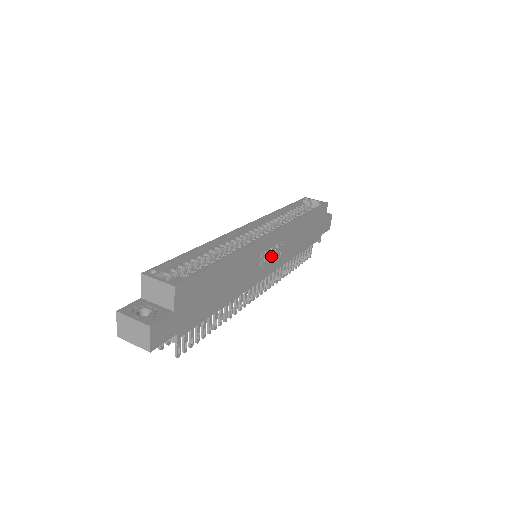
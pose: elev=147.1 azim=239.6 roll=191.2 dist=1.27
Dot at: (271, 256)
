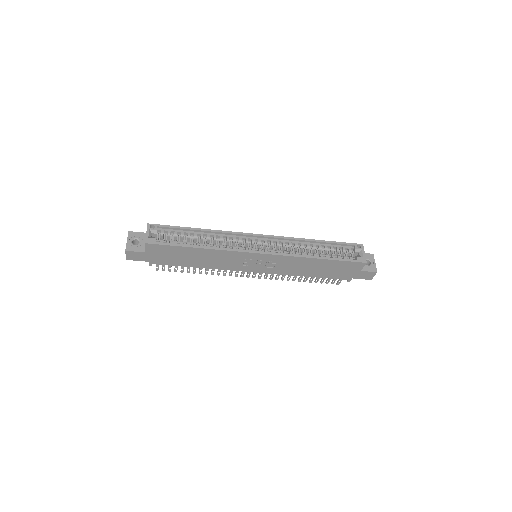
Dot at: (259, 264)
